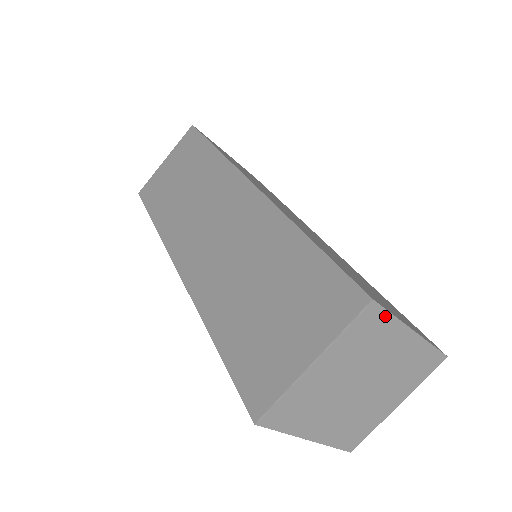
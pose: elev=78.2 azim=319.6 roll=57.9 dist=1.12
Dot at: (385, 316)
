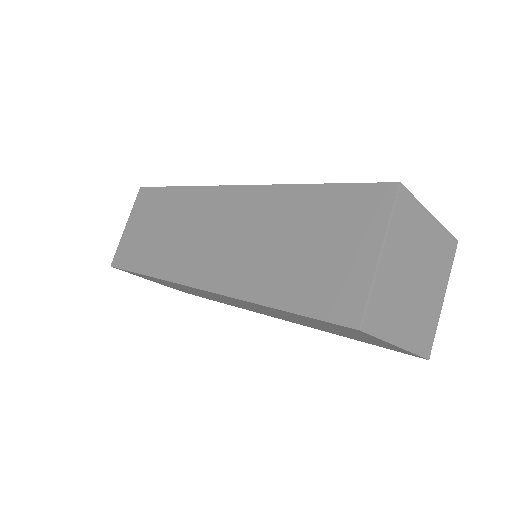
Dot at: (411, 200)
